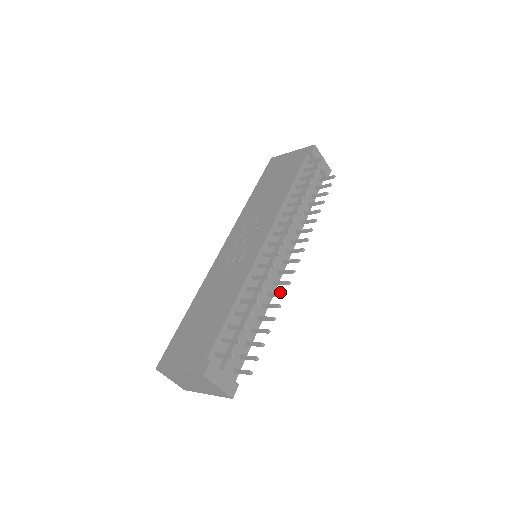
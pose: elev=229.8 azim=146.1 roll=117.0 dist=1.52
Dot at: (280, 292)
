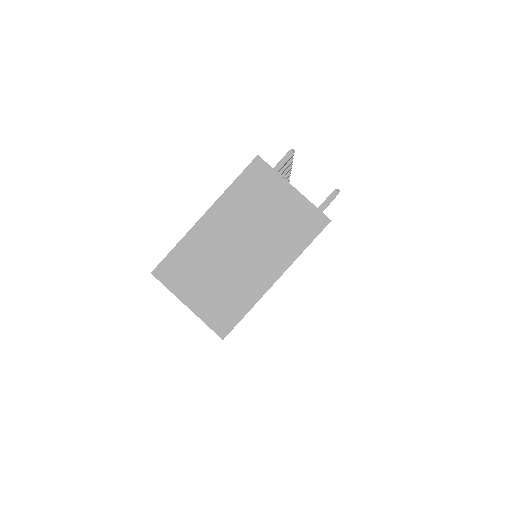
Dot at: occluded
